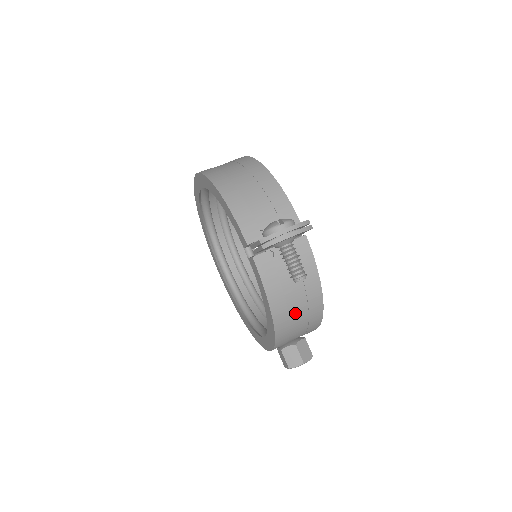
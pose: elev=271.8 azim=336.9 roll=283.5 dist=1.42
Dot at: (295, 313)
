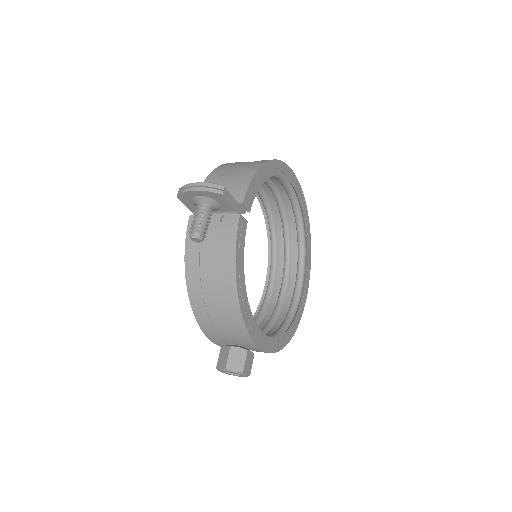
Dot at: (209, 289)
